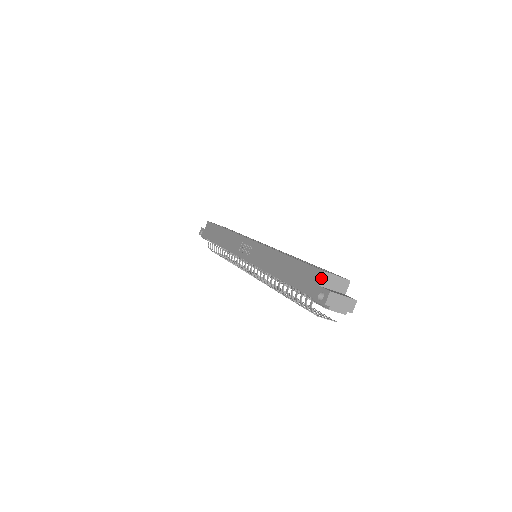
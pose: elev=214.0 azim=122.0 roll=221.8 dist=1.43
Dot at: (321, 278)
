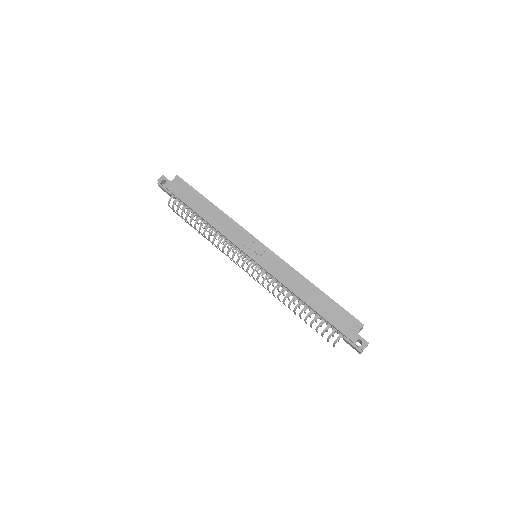
Dot at: occluded
